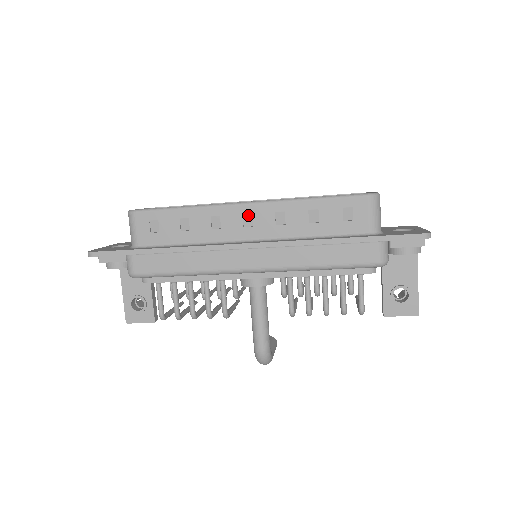
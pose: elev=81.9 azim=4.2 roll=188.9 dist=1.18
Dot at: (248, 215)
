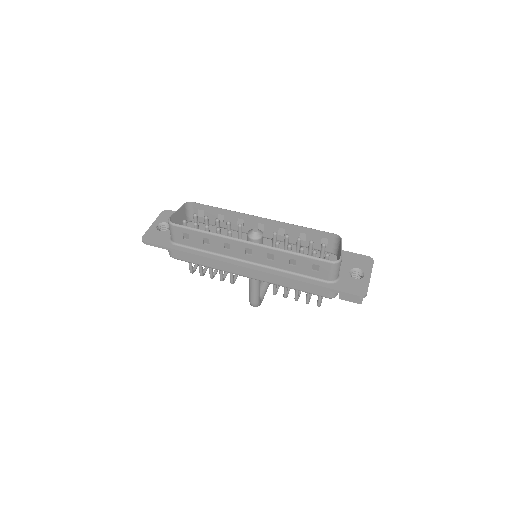
Dot at: (249, 249)
